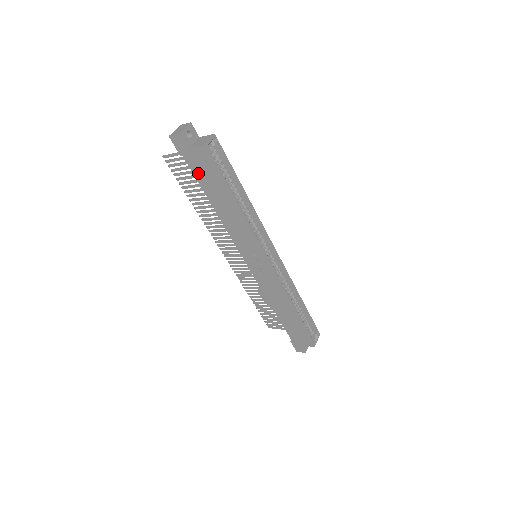
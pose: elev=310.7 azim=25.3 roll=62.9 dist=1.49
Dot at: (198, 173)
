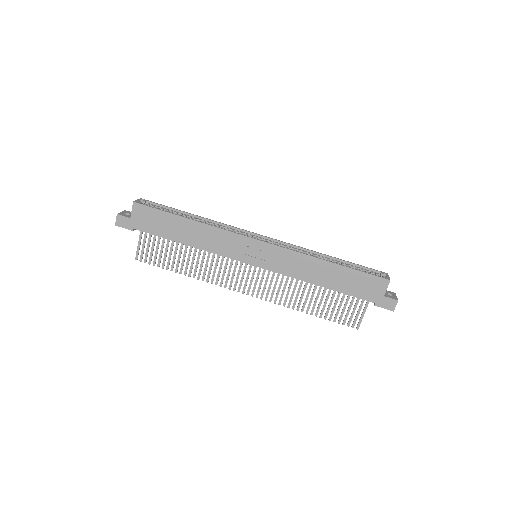
Dot at: (151, 229)
